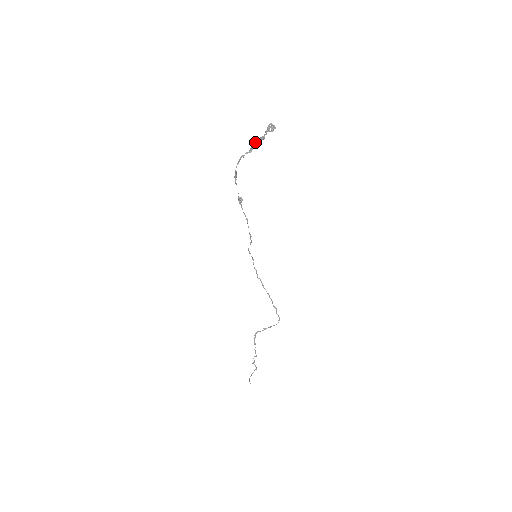
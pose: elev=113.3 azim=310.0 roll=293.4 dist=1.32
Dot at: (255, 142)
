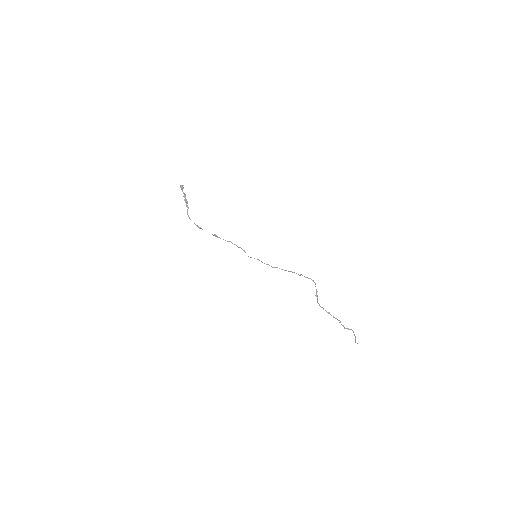
Dot at: (185, 201)
